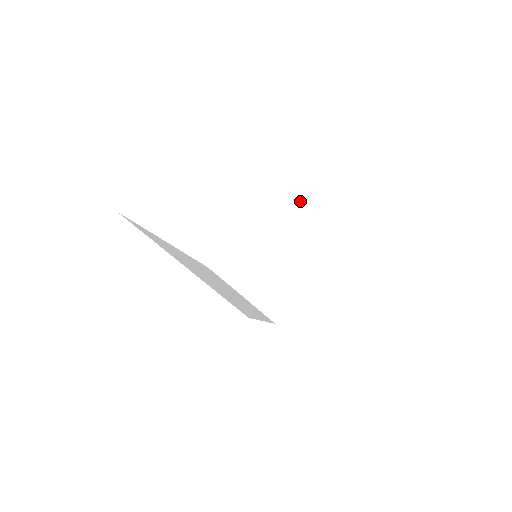
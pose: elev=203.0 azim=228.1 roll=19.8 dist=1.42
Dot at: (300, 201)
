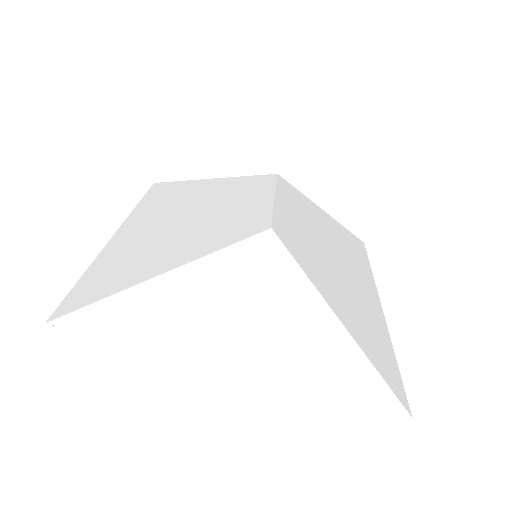
Dot at: (354, 259)
